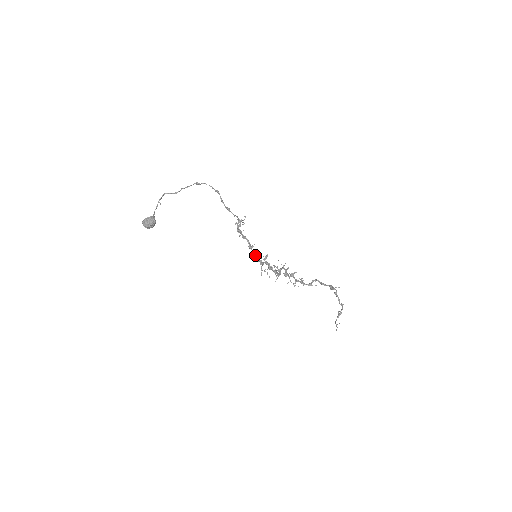
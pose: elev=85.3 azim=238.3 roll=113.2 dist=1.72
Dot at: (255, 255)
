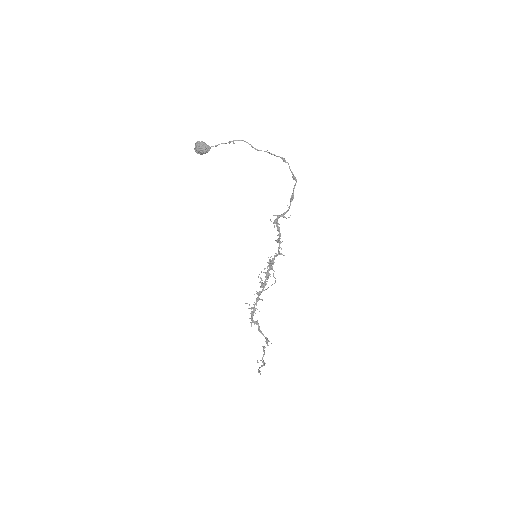
Dot at: (278, 249)
